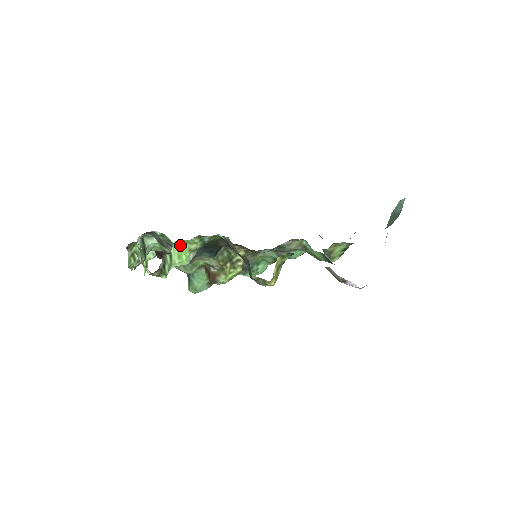
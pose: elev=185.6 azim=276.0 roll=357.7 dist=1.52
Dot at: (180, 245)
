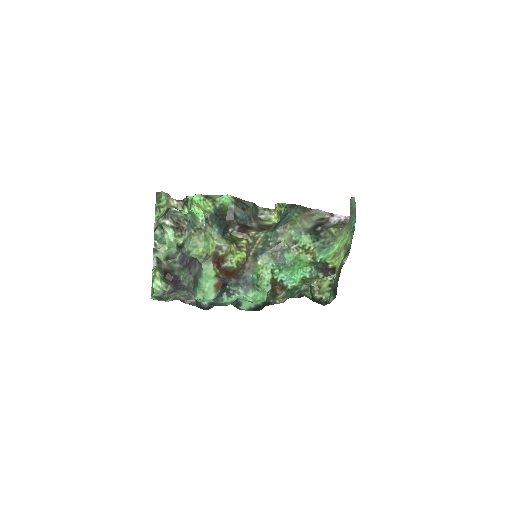
Dot at: (198, 203)
